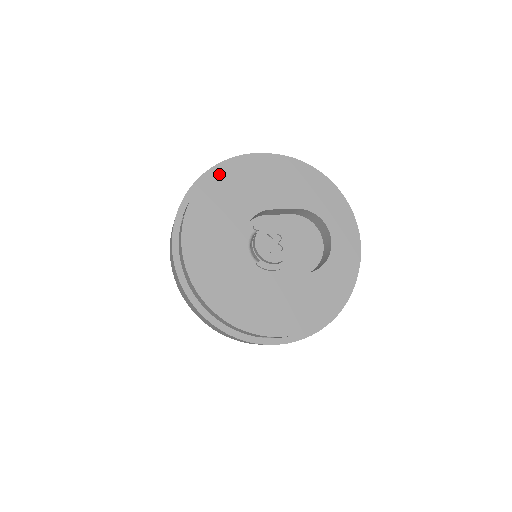
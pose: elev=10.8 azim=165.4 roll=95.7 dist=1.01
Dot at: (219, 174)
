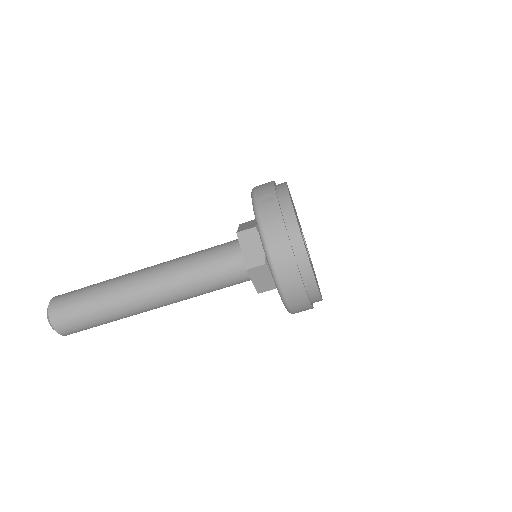
Dot at: occluded
